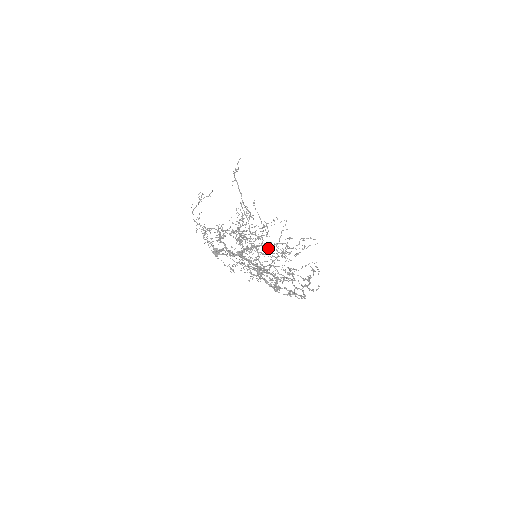
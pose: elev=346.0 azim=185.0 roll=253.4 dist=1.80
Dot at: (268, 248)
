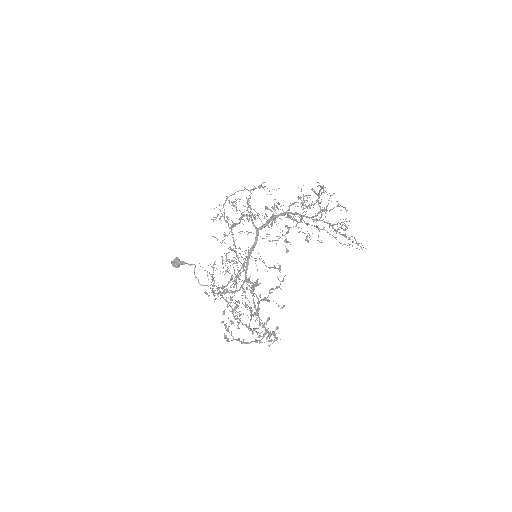
Dot at: occluded
